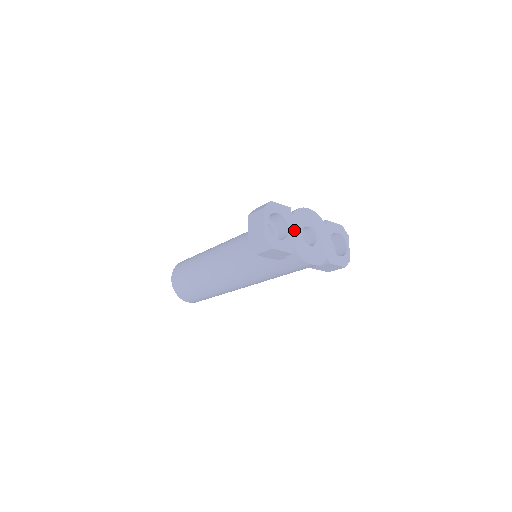
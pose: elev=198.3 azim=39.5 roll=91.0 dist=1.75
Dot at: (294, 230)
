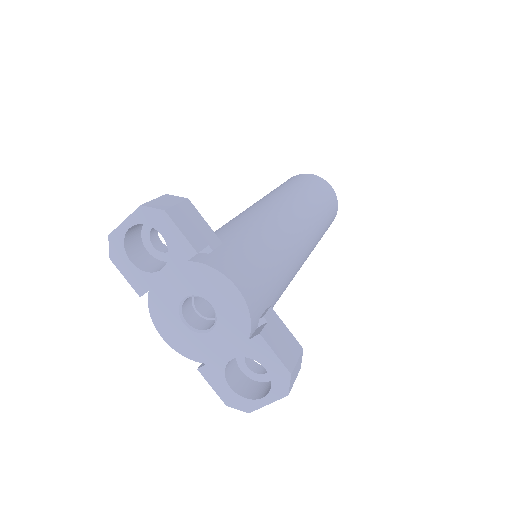
Dot at: (172, 279)
